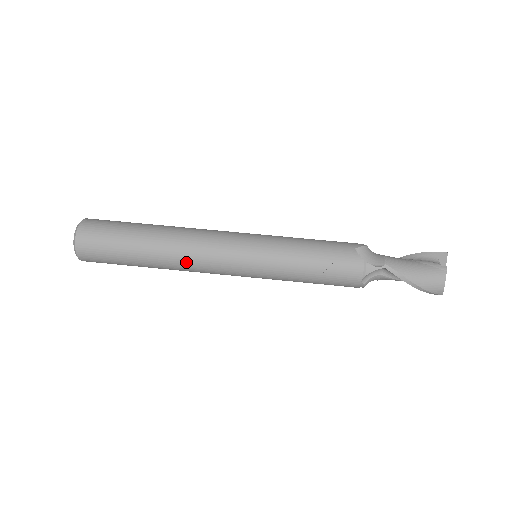
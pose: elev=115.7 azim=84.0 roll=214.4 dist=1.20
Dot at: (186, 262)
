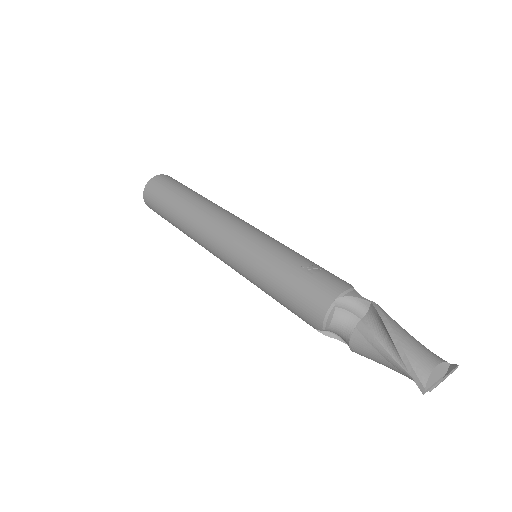
Dot at: (206, 213)
